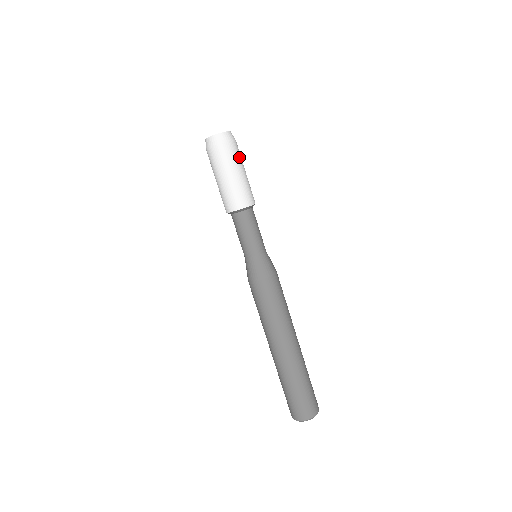
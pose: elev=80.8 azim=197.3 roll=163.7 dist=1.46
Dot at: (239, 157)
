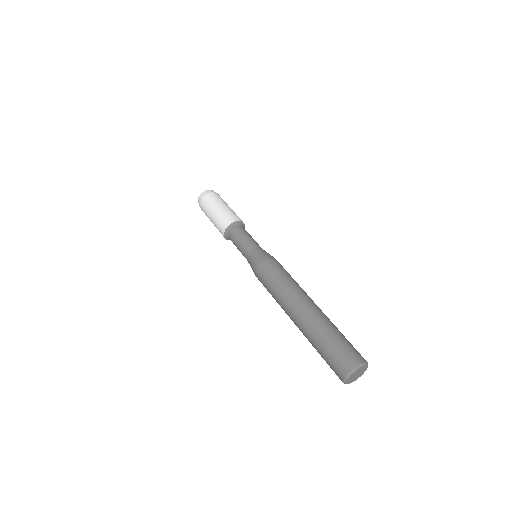
Dot at: (218, 199)
